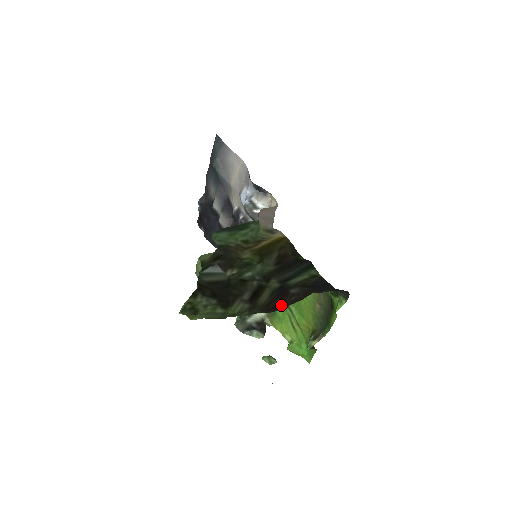
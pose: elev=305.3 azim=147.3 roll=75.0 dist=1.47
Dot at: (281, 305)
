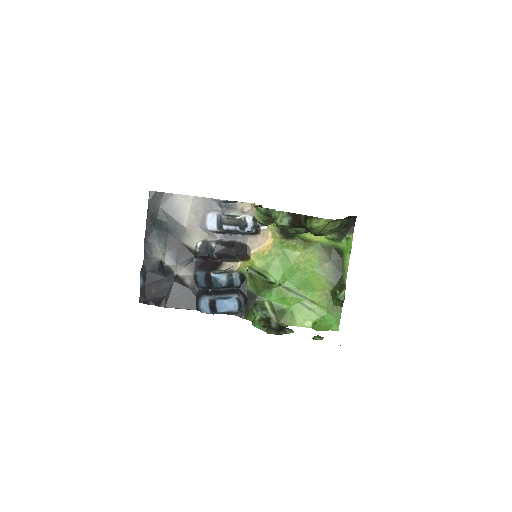
Dot at: occluded
